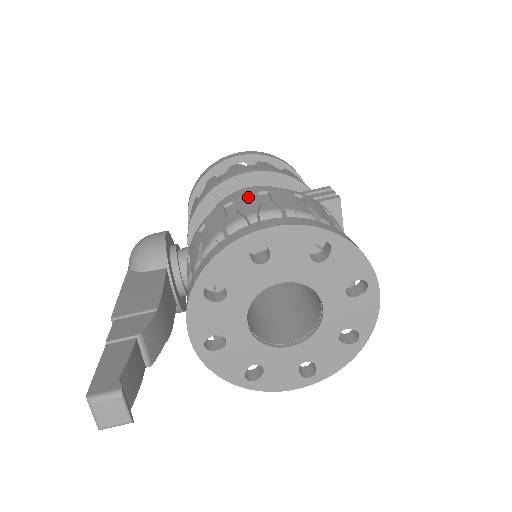
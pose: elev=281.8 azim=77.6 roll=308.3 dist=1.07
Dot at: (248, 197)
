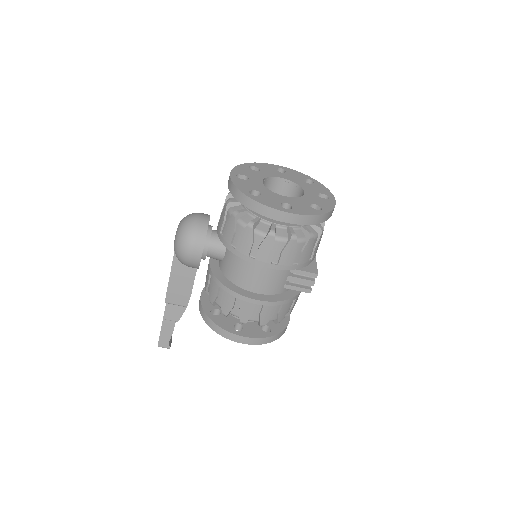
Dot at: (250, 307)
